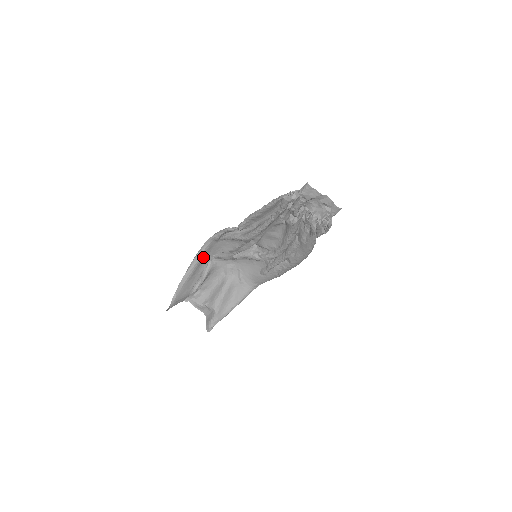
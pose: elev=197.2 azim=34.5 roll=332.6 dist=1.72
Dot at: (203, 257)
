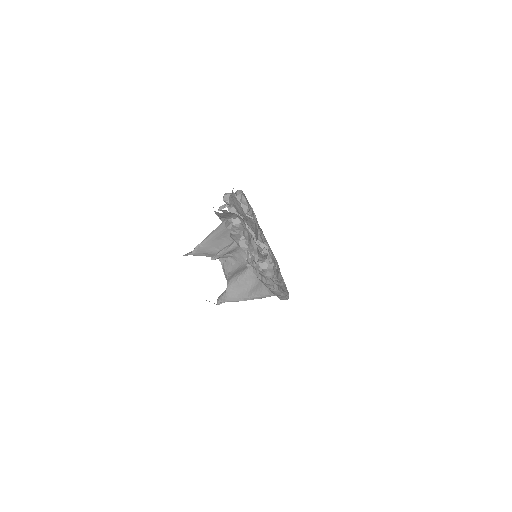
Dot at: occluded
